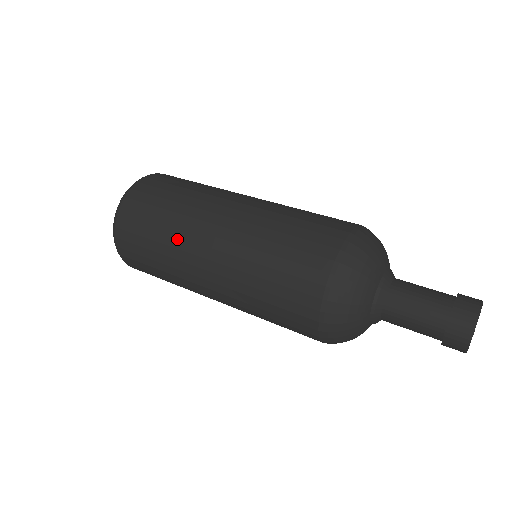
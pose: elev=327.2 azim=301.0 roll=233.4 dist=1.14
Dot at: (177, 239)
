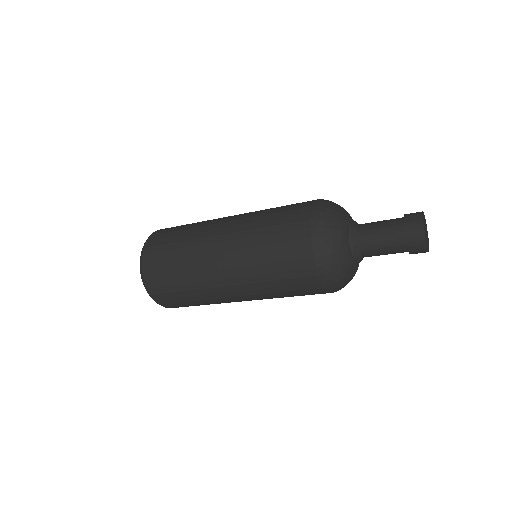
Dot at: occluded
